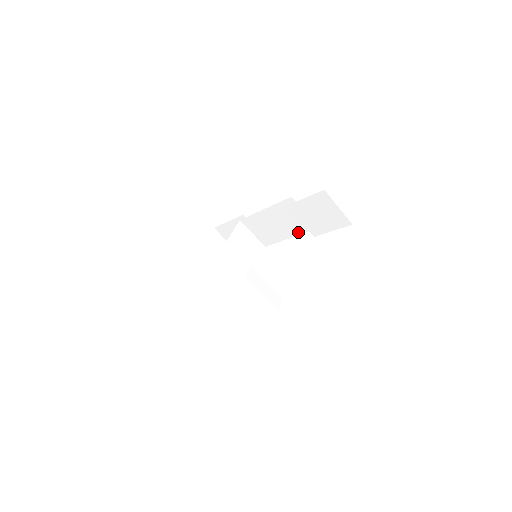
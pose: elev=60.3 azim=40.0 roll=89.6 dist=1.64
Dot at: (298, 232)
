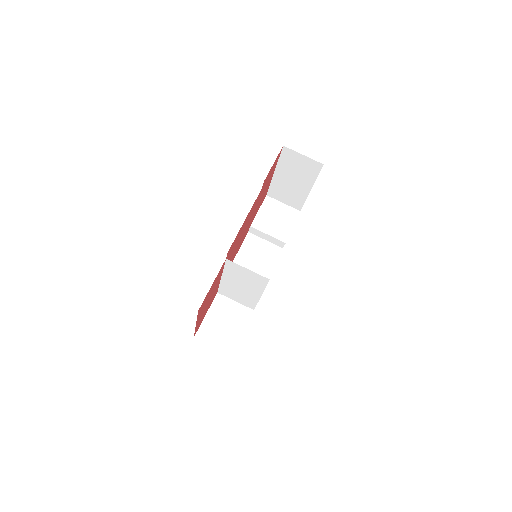
Dot at: (272, 265)
